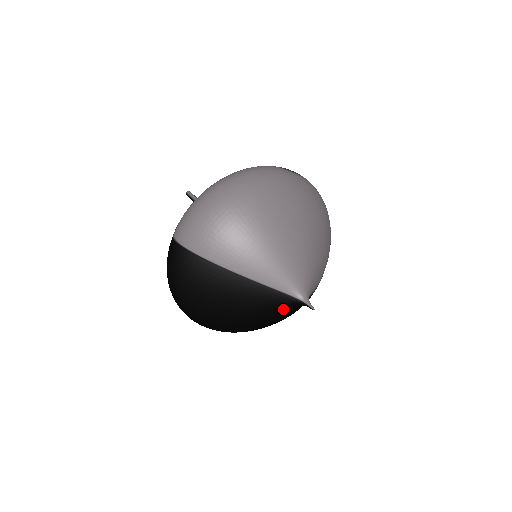
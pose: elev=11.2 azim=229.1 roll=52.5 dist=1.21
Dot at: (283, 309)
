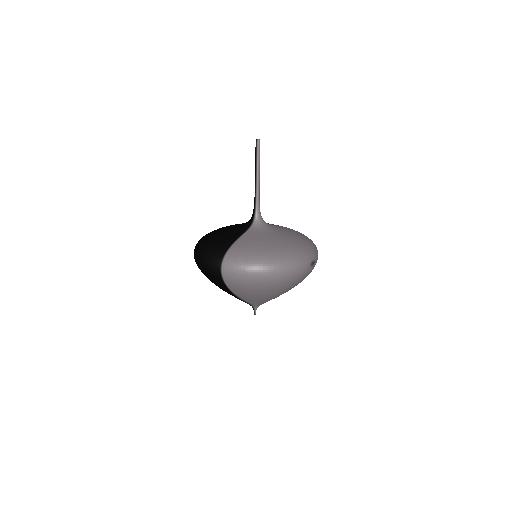
Dot at: occluded
